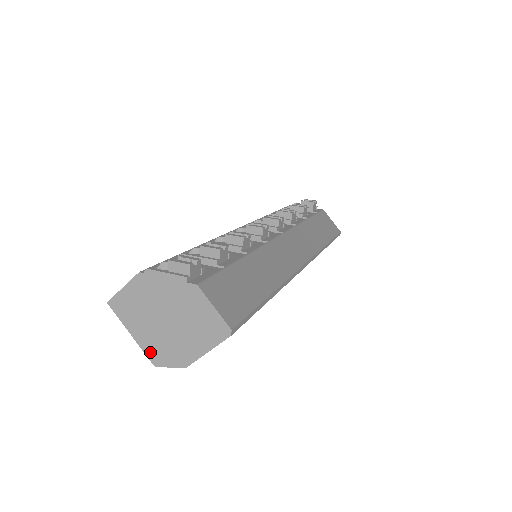
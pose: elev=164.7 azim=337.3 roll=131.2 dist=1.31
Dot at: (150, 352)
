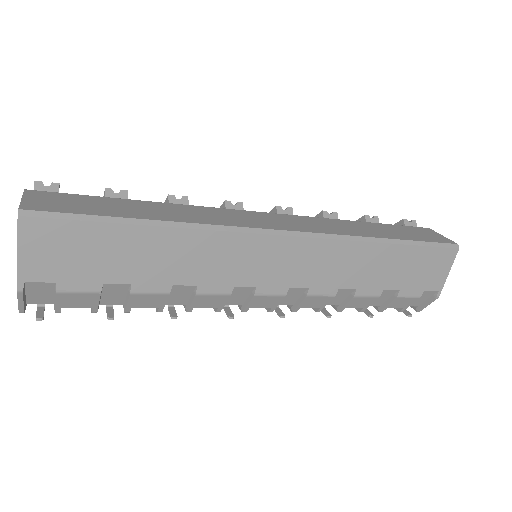
Dot at: occluded
